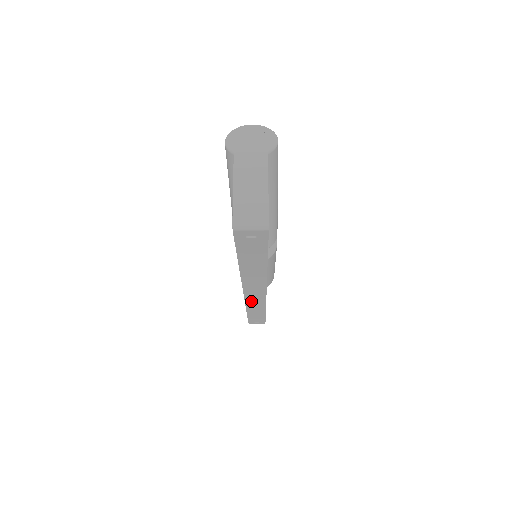
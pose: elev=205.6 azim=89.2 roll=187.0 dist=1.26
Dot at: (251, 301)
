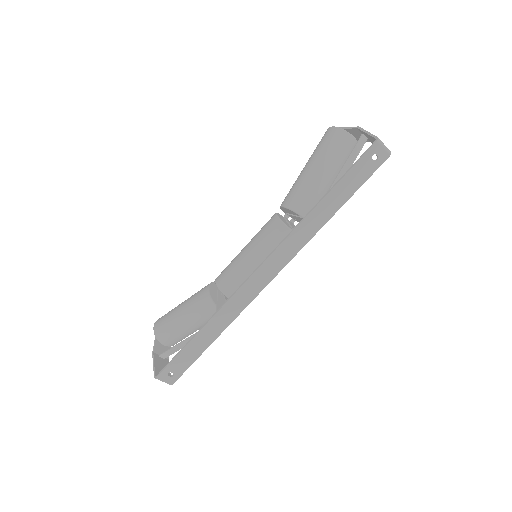
Dot at: (241, 294)
